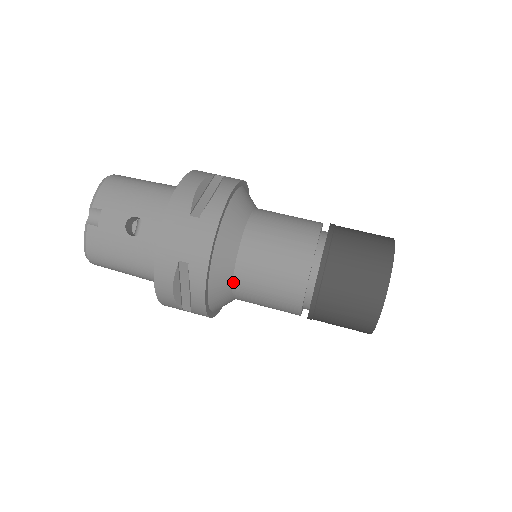
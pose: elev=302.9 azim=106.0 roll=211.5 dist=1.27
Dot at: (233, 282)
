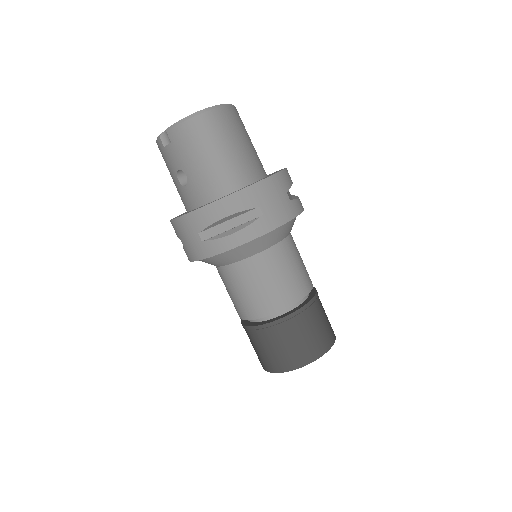
Dot at: occluded
